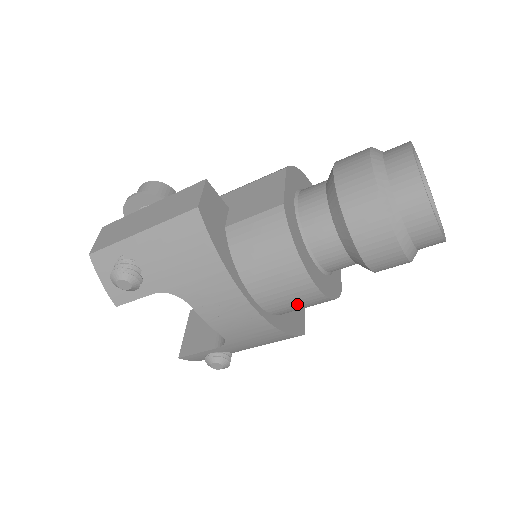
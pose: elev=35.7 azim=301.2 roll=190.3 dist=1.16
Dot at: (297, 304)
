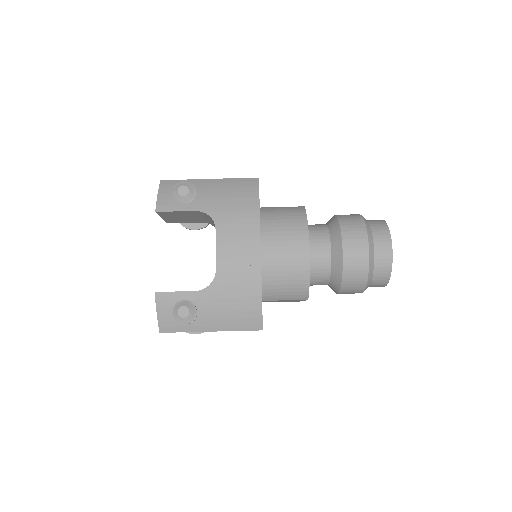
Dot at: (286, 266)
